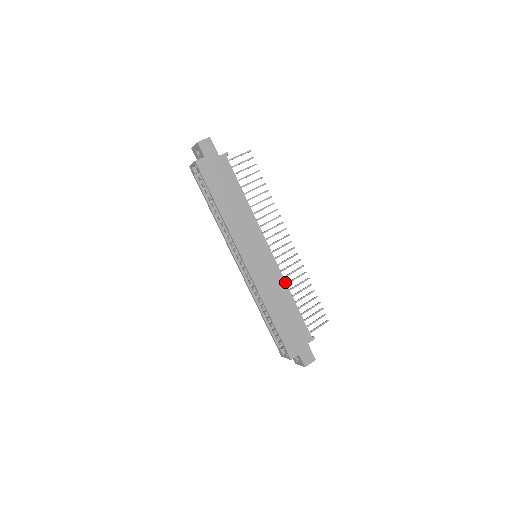
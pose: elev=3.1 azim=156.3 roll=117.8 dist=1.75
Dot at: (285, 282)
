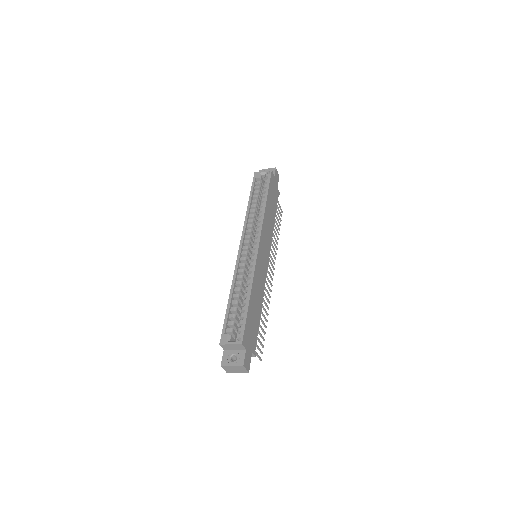
Dot at: occluded
